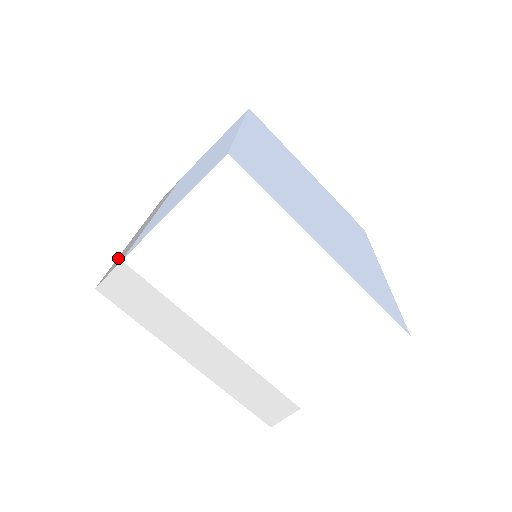
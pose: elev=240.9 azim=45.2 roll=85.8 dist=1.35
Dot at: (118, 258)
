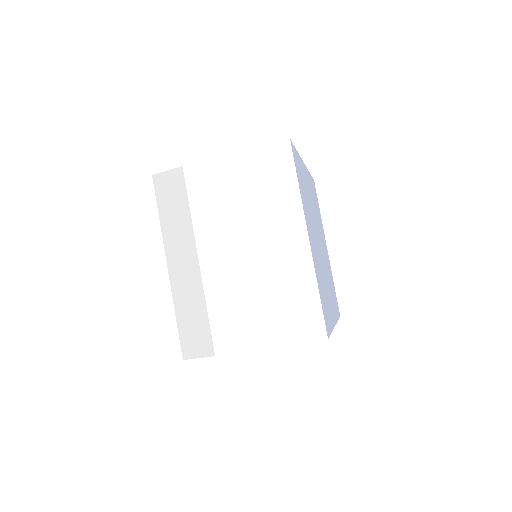
Dot at: occluded
